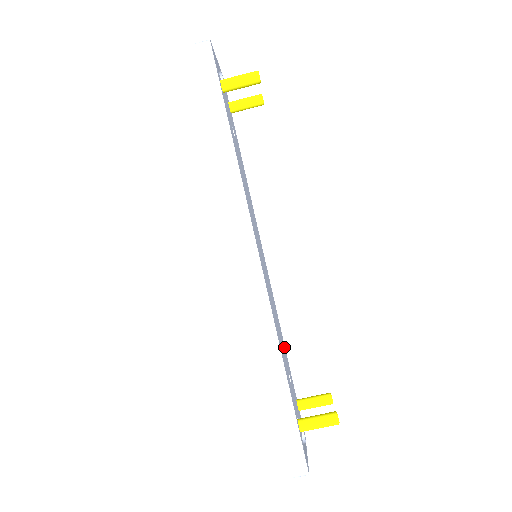
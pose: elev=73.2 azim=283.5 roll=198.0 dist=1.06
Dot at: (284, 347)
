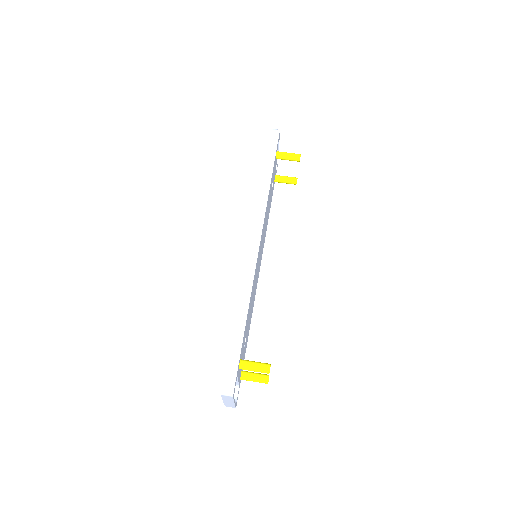
Dot at: occluded
